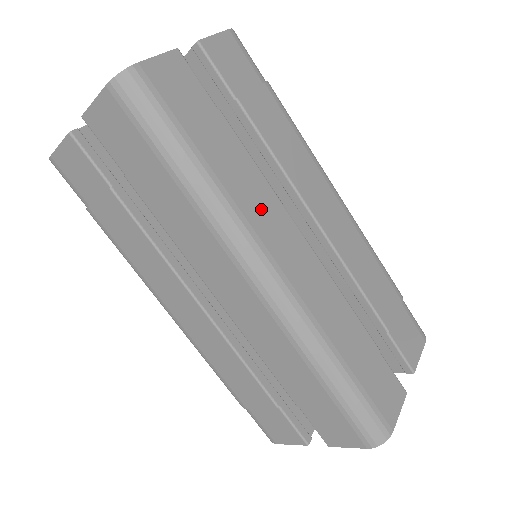
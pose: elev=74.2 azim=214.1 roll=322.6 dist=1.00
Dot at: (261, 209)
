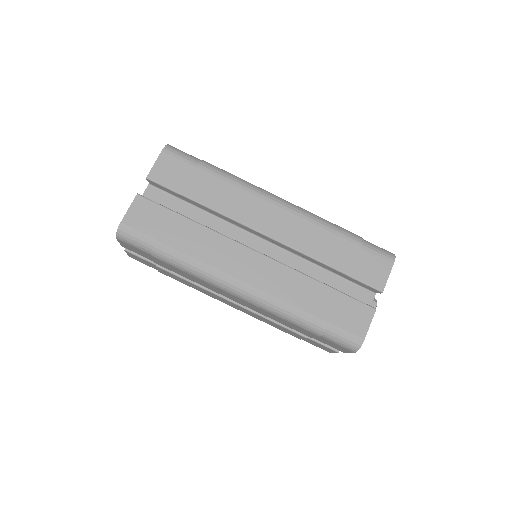
Dot at: (219, 254)
